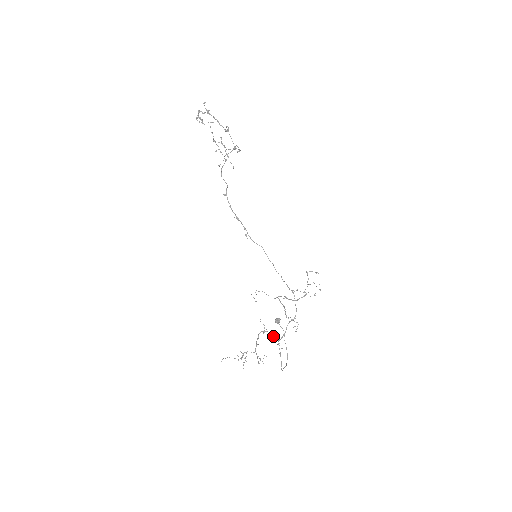
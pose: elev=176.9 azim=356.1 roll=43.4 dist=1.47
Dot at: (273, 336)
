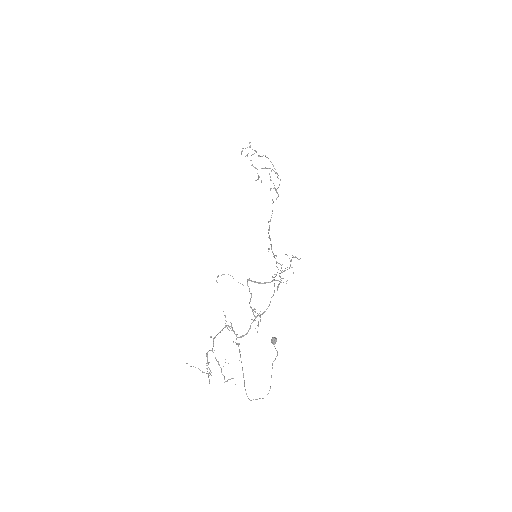
Dot at: occluded
